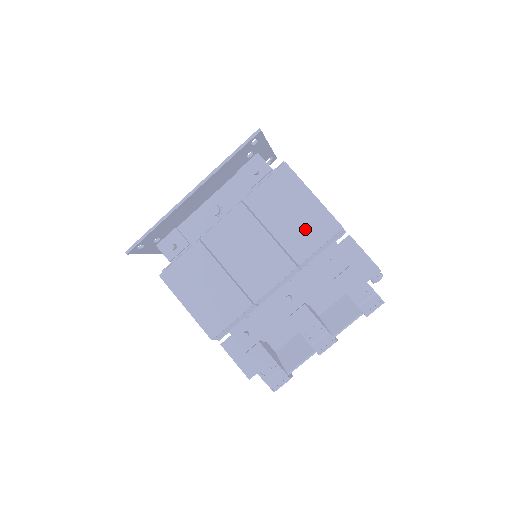
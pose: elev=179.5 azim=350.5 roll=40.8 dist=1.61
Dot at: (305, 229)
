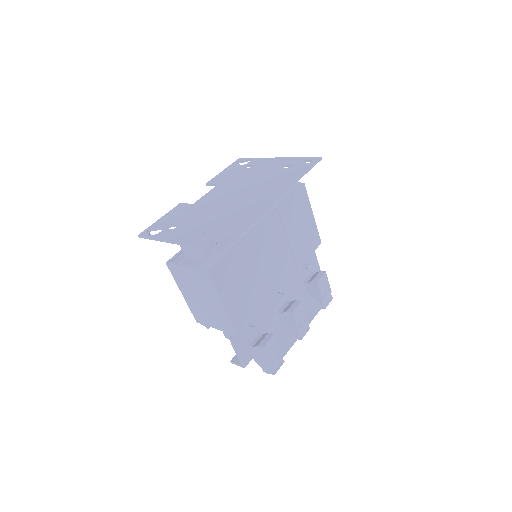
Dot at: (305, 241)
